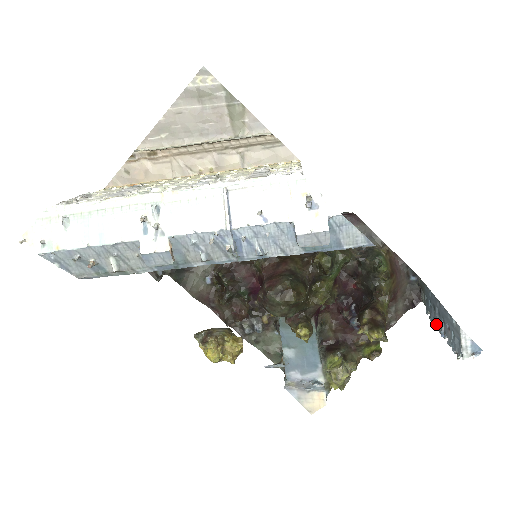
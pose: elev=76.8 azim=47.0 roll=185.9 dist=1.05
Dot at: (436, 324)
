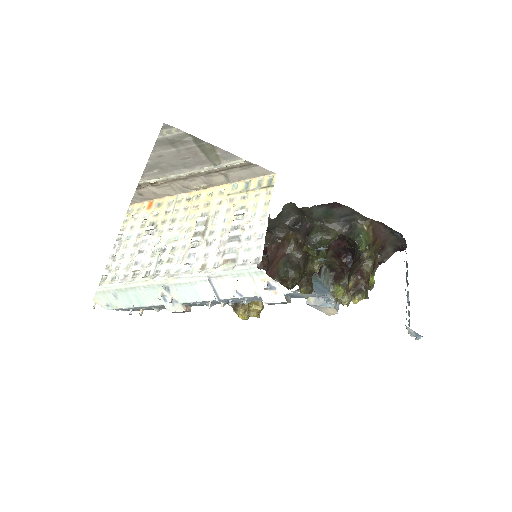
Dot at: (407, 286)
